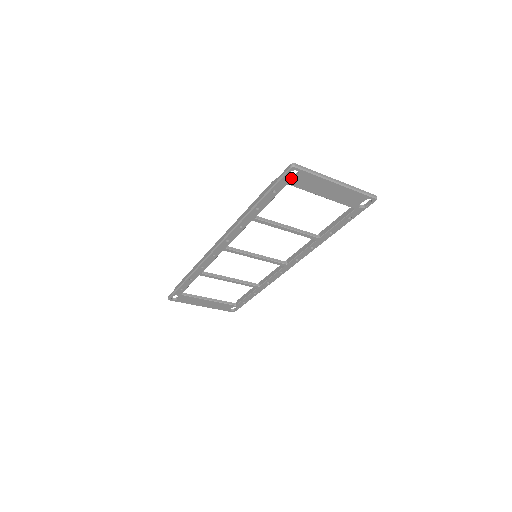
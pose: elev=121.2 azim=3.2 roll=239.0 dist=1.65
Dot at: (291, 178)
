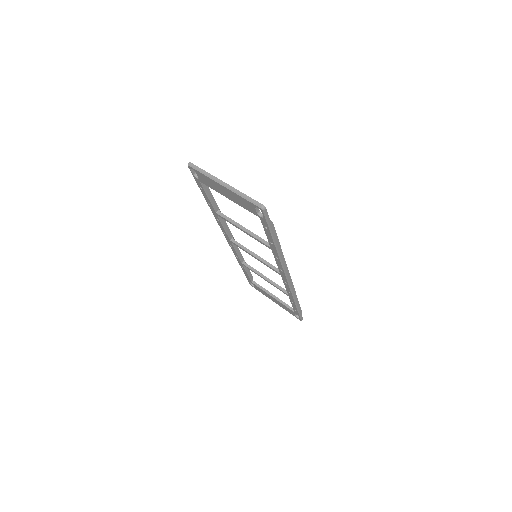
Dot at: occluded
